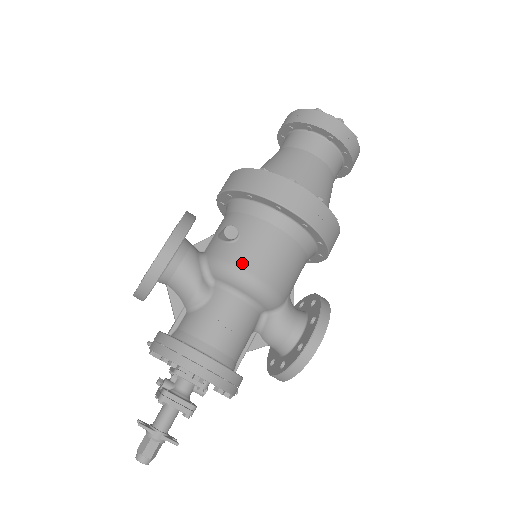
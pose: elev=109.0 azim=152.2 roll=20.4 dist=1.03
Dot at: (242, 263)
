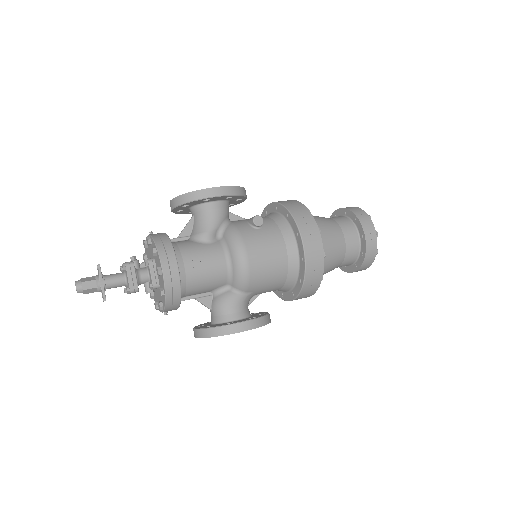
Dot at: (247, 241)
